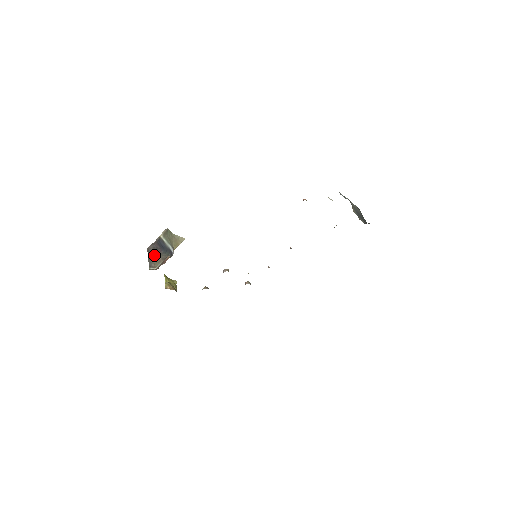
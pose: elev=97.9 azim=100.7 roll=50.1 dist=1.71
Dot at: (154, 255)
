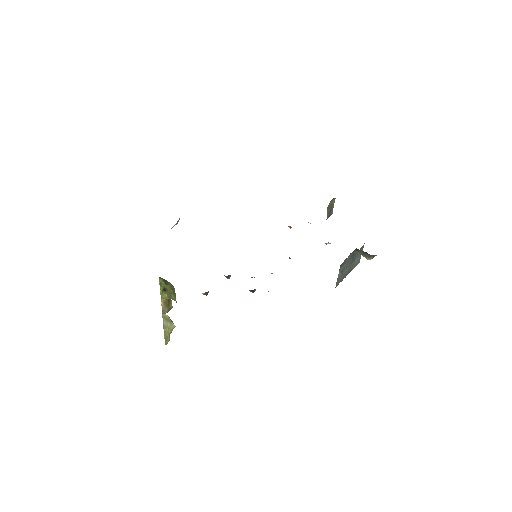
Dot at: occluded
